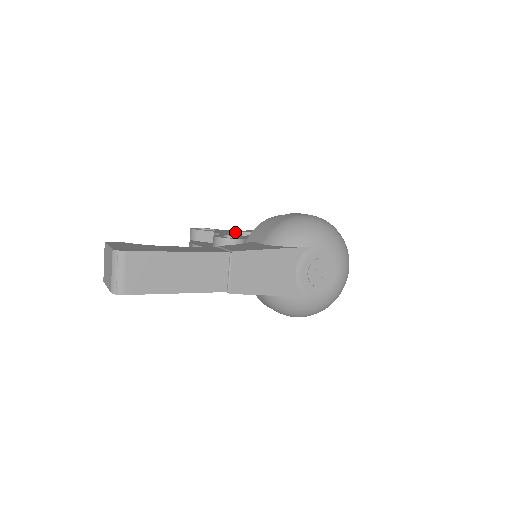
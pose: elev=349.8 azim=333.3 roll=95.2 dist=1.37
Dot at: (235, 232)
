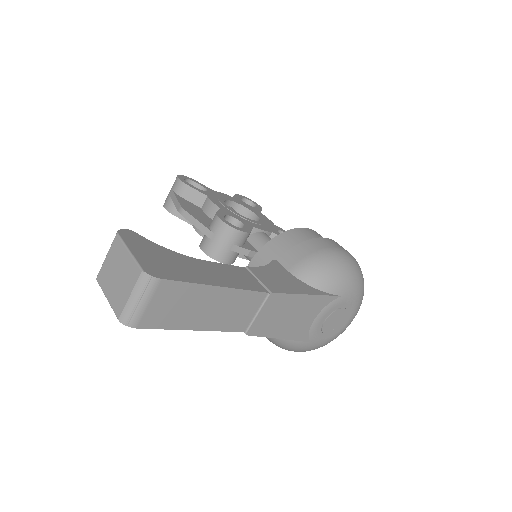
Dot at: (227, 200)
